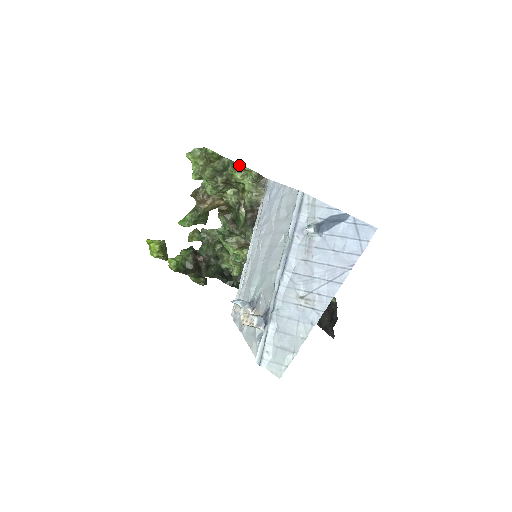
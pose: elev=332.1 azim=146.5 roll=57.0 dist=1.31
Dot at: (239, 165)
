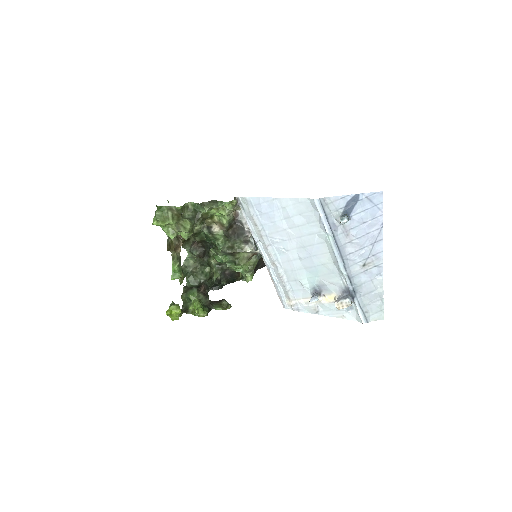
Dot at: (209, 202)
